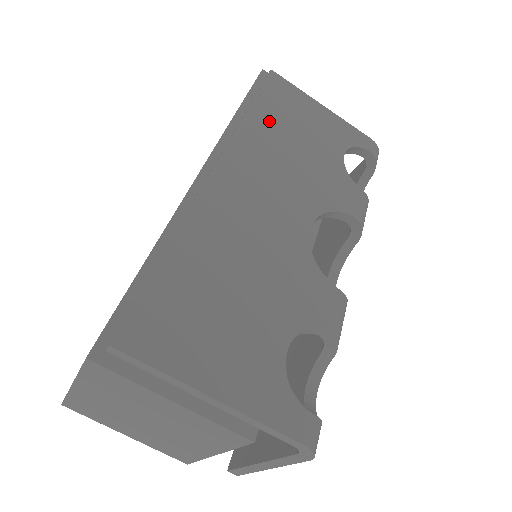
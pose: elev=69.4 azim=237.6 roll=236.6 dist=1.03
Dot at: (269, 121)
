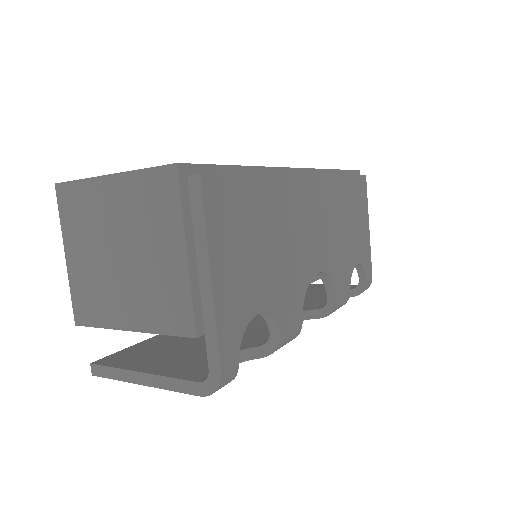
Dot at: (346, 195)
